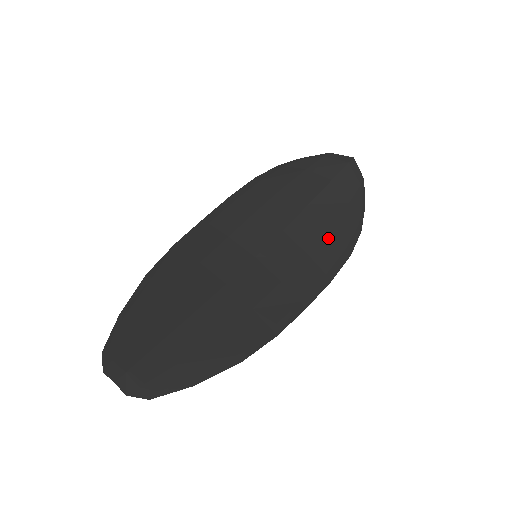
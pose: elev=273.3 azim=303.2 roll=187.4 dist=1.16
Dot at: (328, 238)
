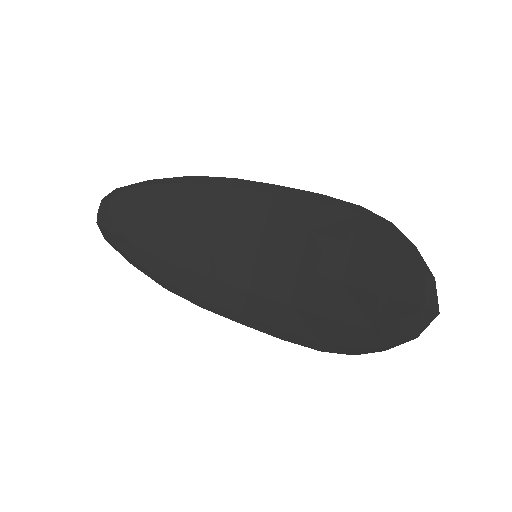
Dot at: (319, 320)
